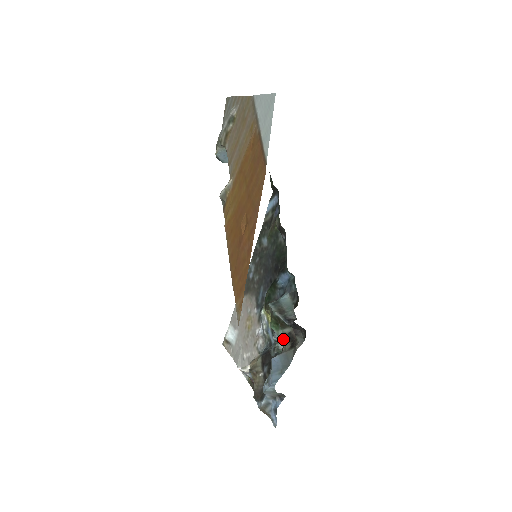
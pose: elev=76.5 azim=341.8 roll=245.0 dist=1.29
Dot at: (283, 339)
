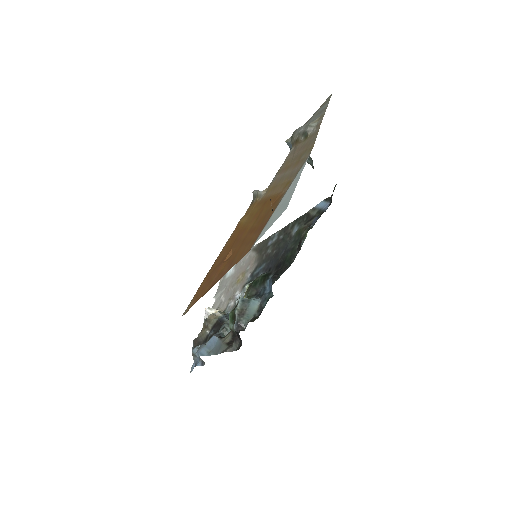
Dot at: (231, 330)
